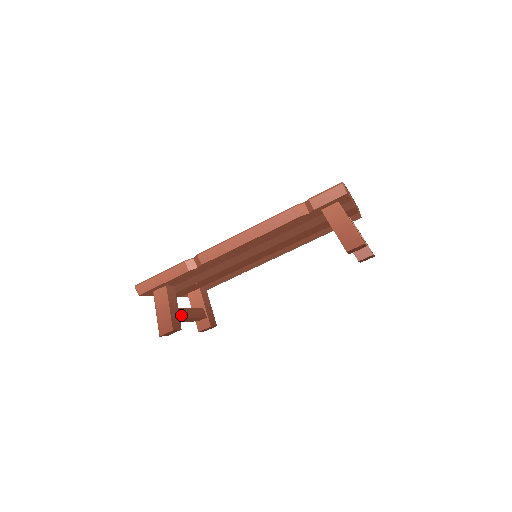
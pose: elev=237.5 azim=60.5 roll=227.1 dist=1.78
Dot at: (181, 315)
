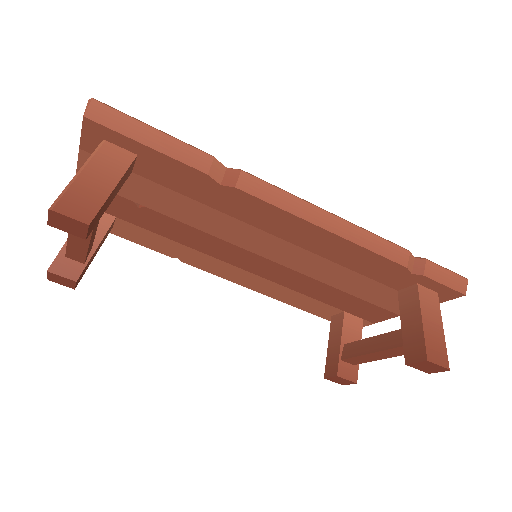
Dot at: occluded
